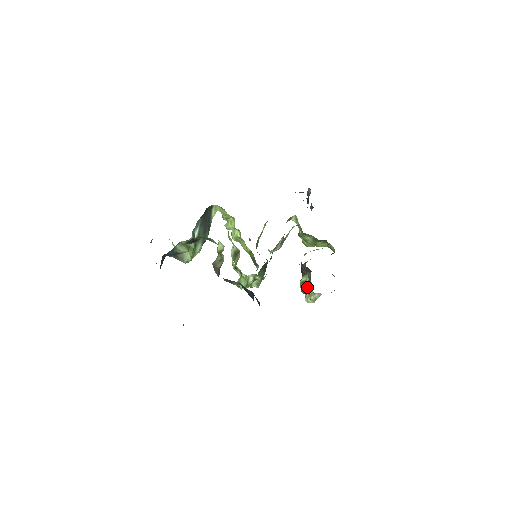
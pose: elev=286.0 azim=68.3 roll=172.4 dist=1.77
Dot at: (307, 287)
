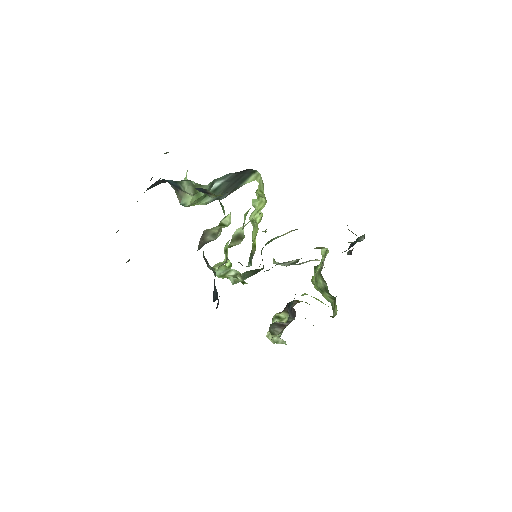
Dot at: (278, 329)
